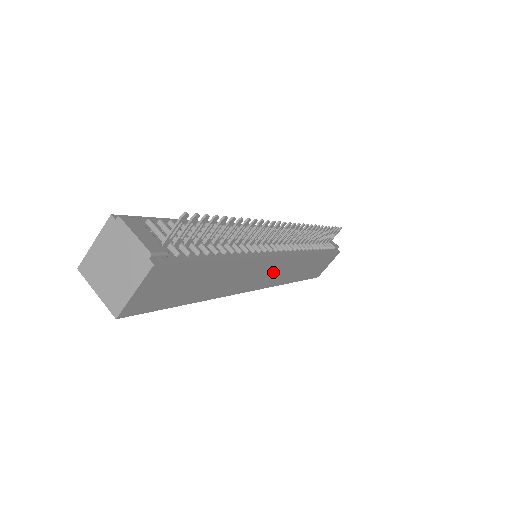
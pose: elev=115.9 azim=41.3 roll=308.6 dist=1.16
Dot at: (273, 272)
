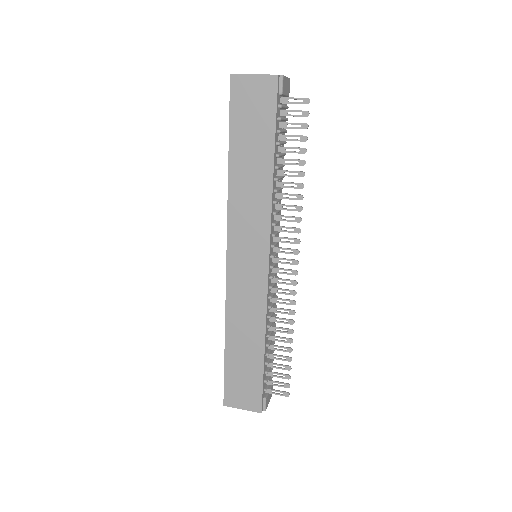
Dot at: (248, 271)
